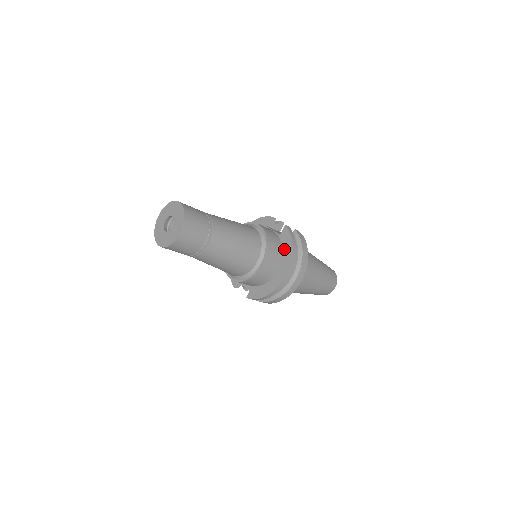
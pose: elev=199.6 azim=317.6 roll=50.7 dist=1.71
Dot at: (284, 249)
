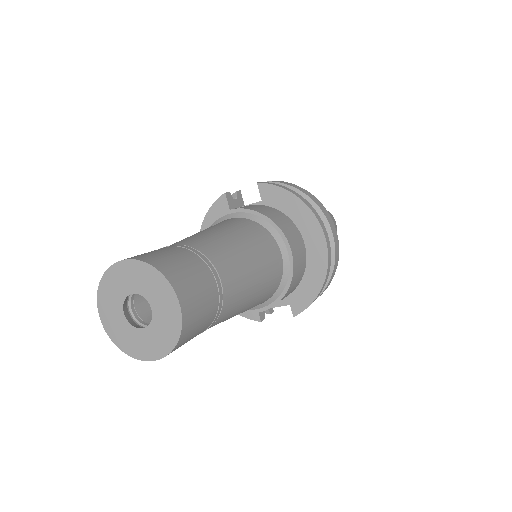
Dot at: (287, 211)
